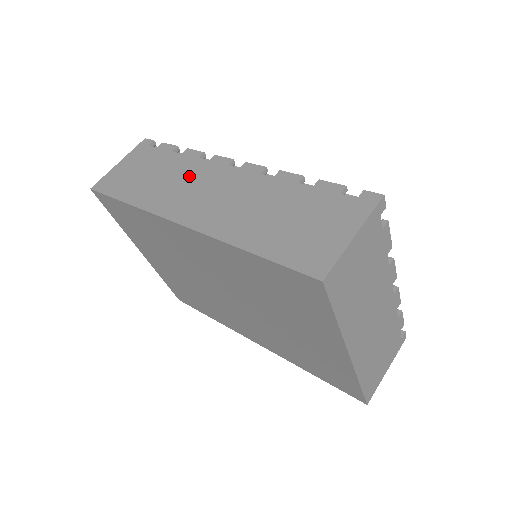
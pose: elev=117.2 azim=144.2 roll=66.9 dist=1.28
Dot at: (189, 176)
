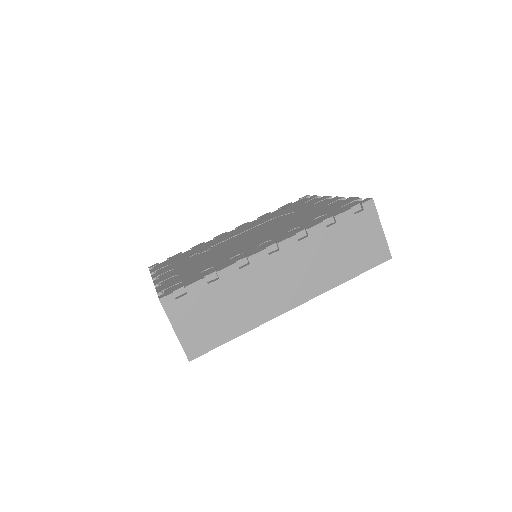
Dot at: (254, 284)
